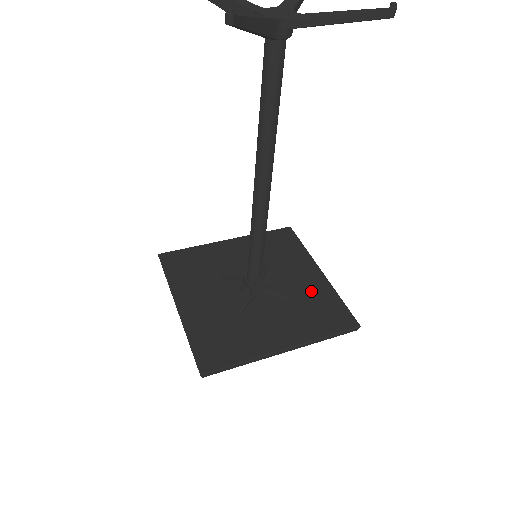
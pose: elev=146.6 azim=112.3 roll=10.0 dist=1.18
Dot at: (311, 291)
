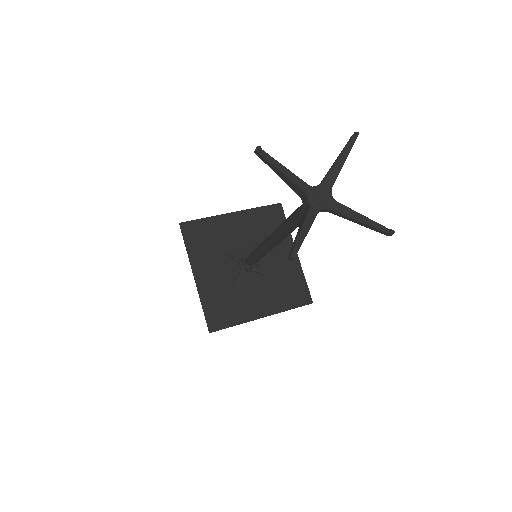
Dot at: (287, 270)
